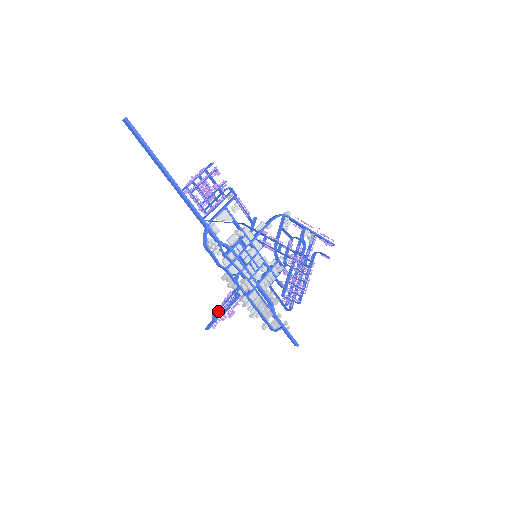
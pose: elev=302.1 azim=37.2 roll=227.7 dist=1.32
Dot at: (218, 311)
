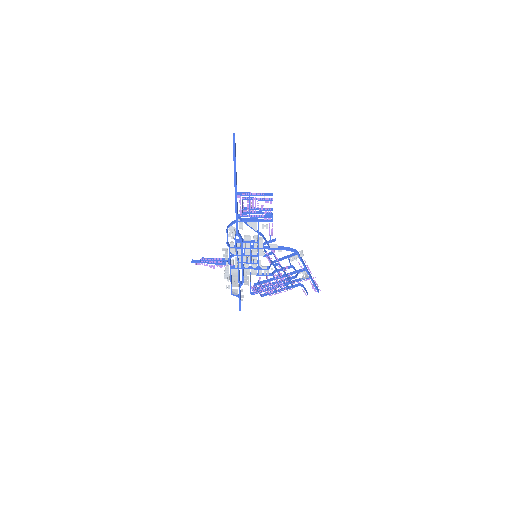
Dot at: (205, 260)
